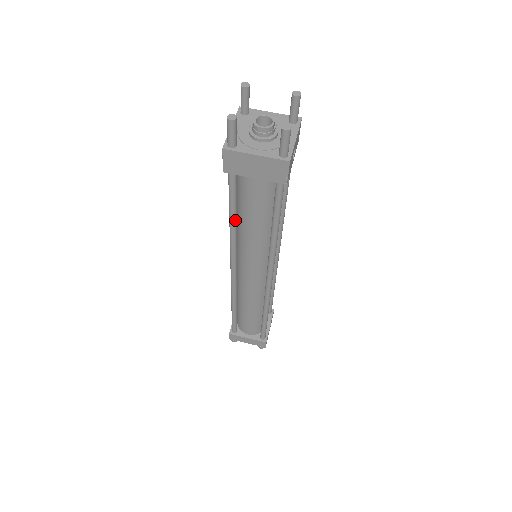
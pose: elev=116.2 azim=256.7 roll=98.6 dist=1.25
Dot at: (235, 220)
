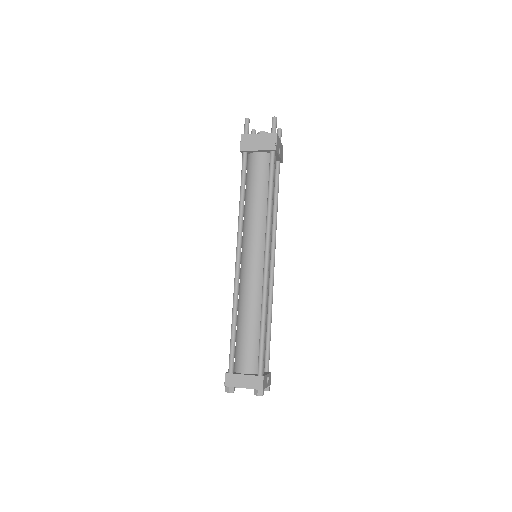
Dot at: (244, 195)
